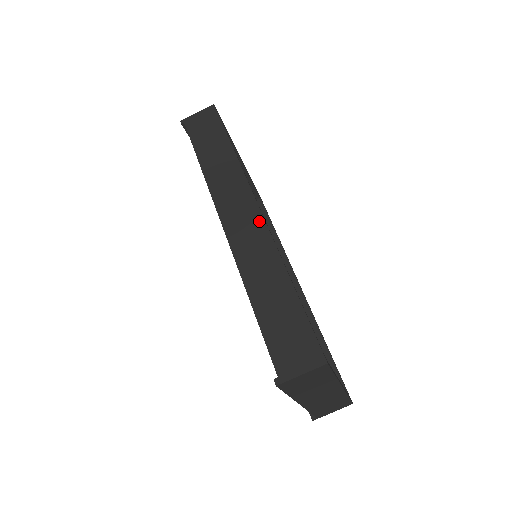
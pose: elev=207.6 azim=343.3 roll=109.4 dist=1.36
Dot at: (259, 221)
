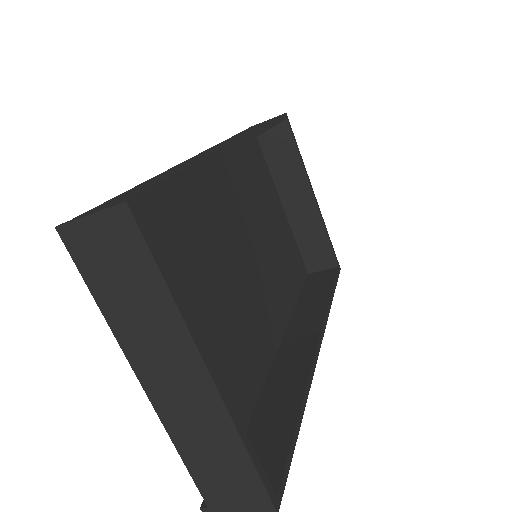
Dot at: (227, 144)
